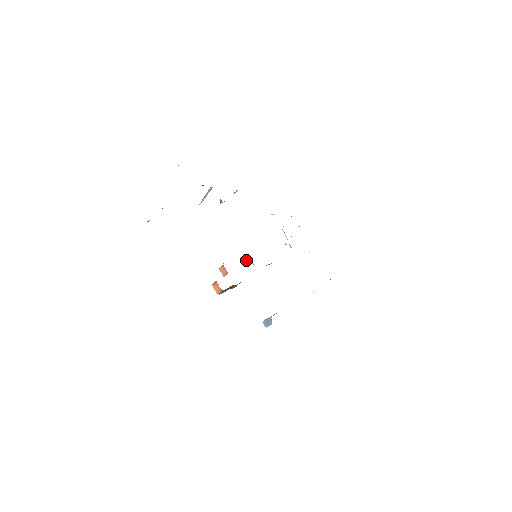
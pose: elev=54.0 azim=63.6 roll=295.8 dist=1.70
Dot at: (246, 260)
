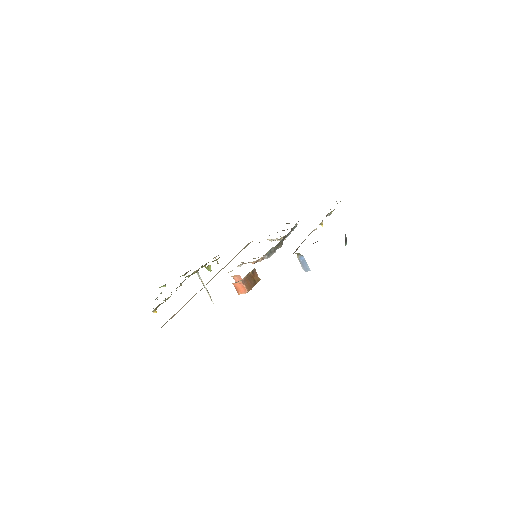
Dot at: occluded
